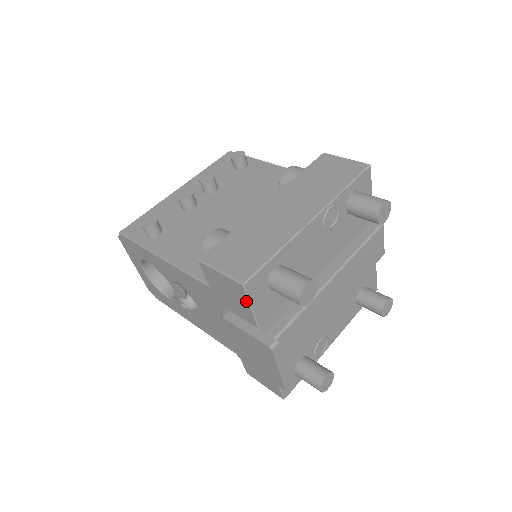
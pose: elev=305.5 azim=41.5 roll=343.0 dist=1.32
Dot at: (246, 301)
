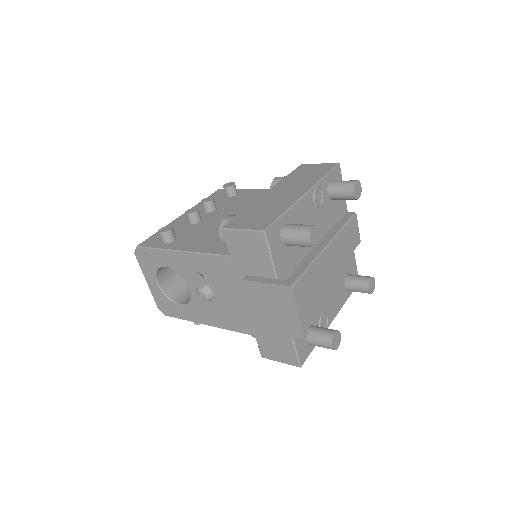
Dot at: (266, 250)
